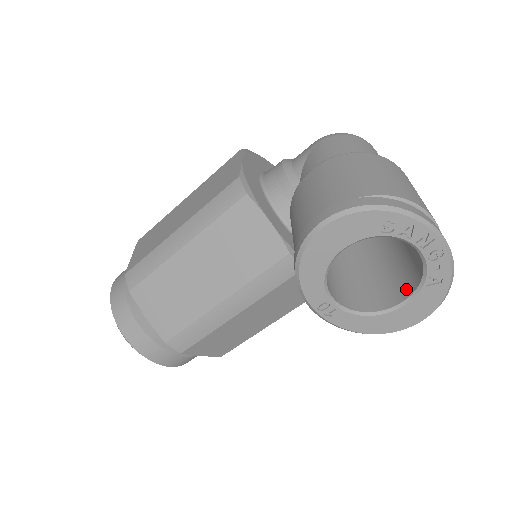
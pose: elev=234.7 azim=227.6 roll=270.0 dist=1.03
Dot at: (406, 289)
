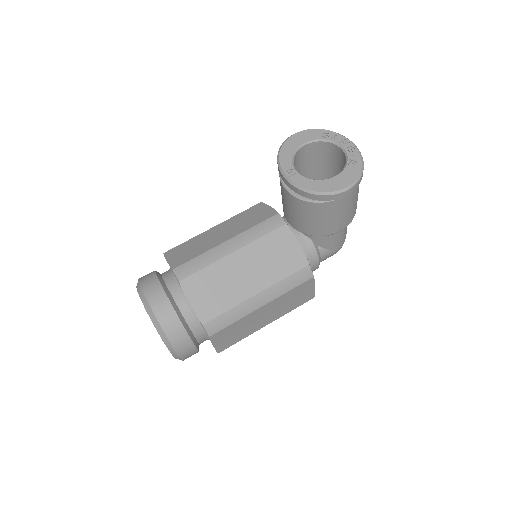
Dot at: occluded
